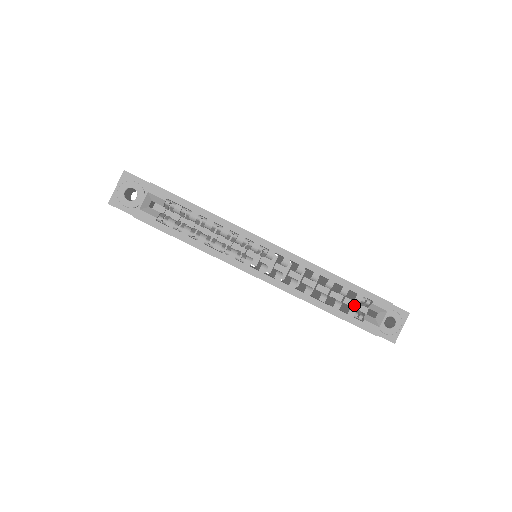
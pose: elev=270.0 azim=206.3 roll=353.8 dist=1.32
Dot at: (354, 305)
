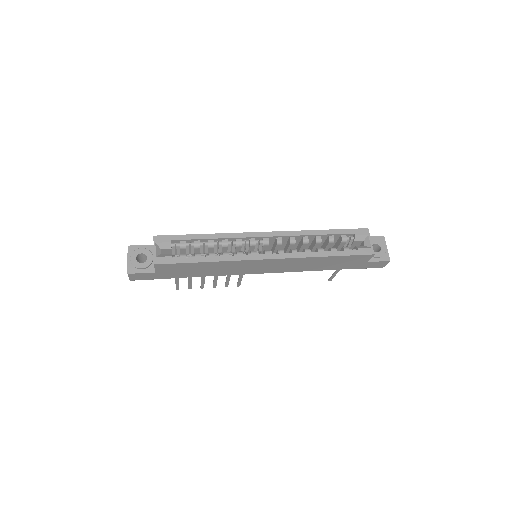
Dot at: occluded
